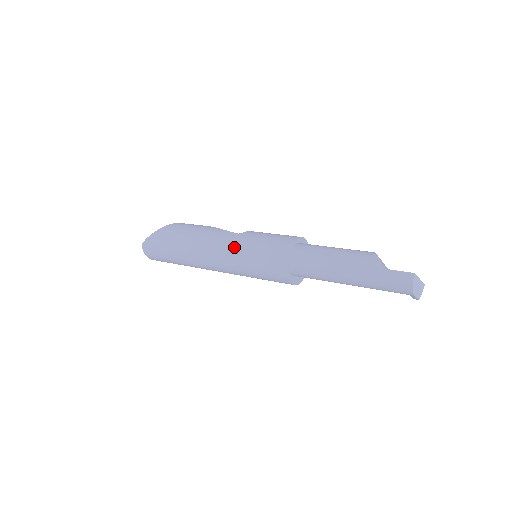
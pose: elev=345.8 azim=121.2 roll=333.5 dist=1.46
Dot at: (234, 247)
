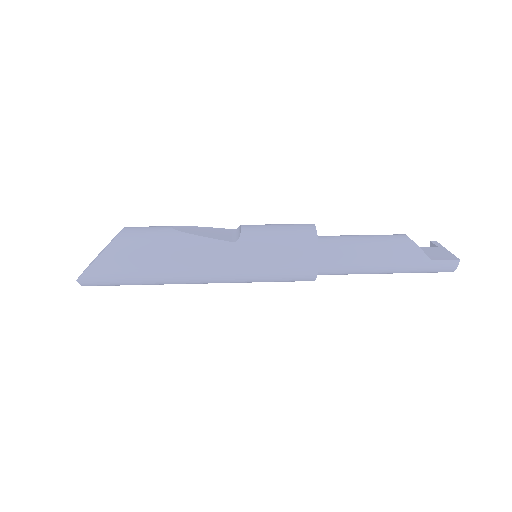
Dot at: (239, 264)
